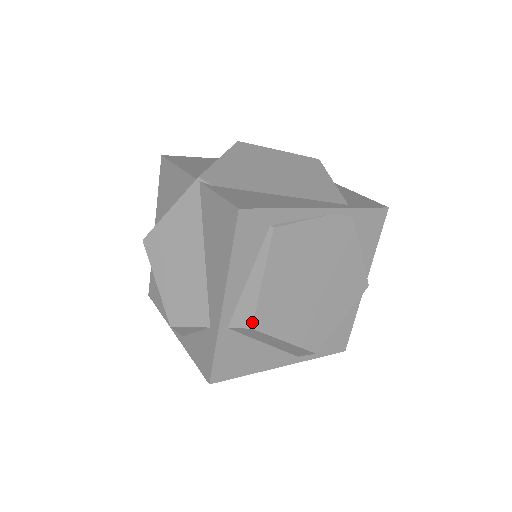
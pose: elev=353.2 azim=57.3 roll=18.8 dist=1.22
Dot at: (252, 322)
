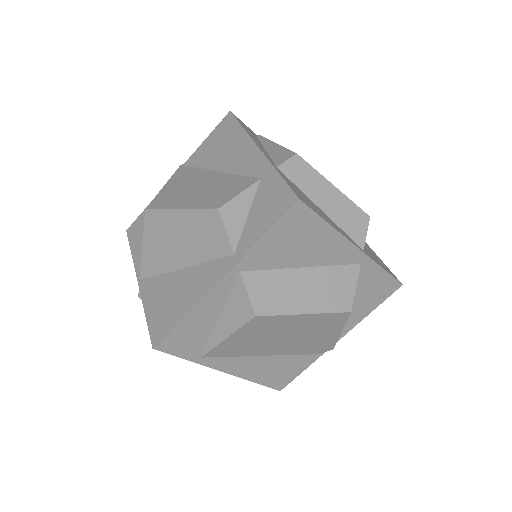
Dot at: (293, 152)
